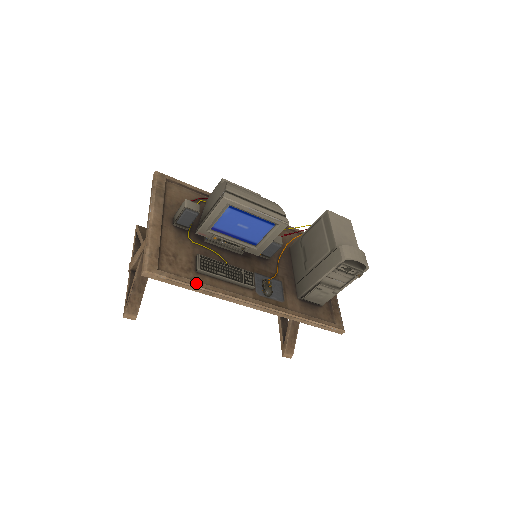
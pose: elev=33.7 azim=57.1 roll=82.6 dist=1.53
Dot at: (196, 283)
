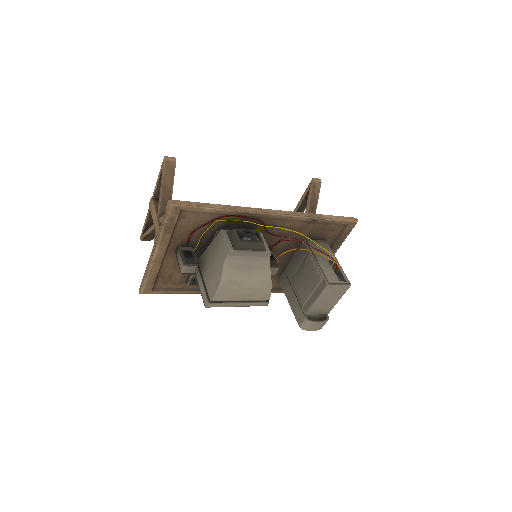
Dot at: (183, 292)
